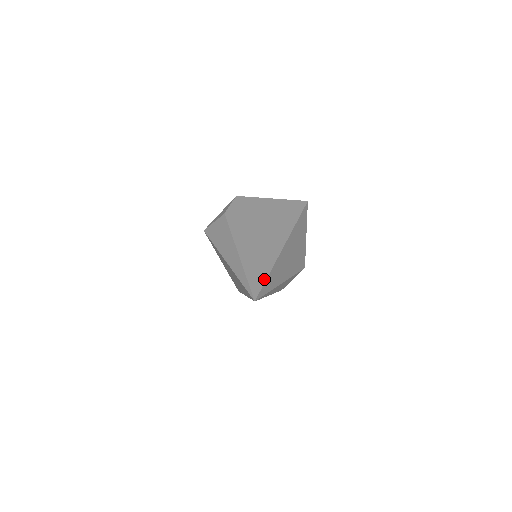
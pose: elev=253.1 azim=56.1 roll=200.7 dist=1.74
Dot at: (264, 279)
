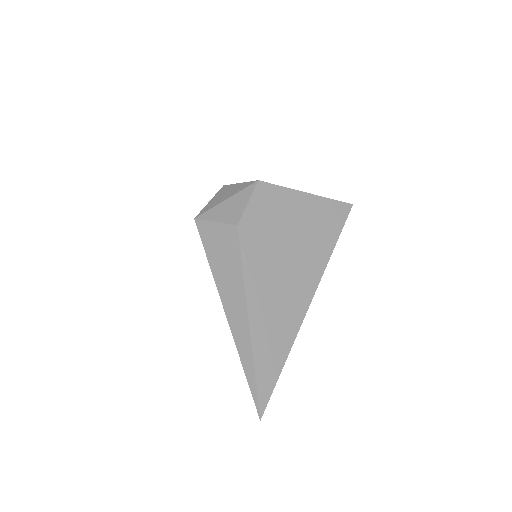
Dot at: (276, 377)
